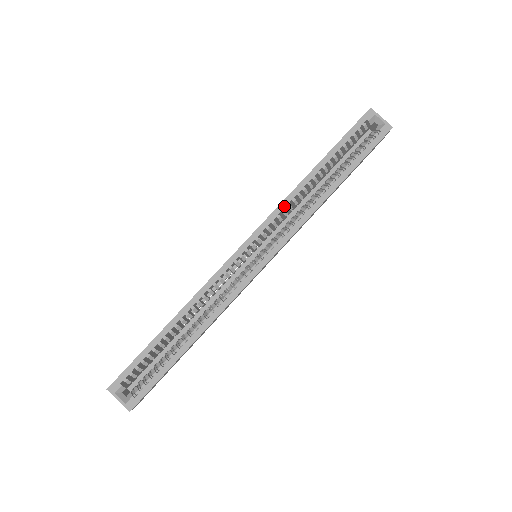
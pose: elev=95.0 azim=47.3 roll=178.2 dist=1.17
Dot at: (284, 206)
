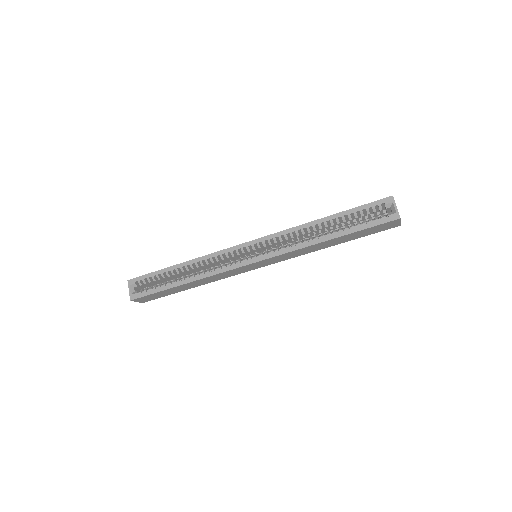
Dot at: (288, 232)
